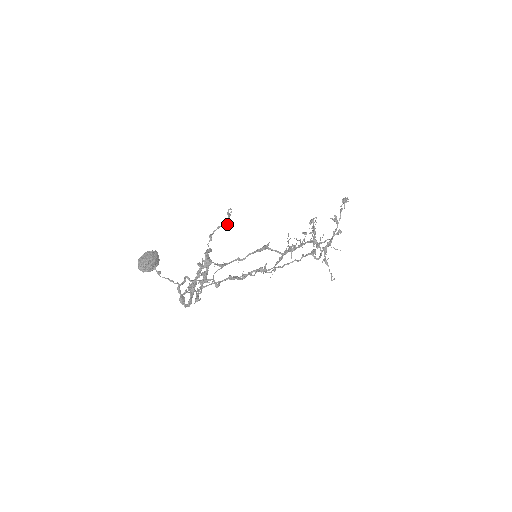
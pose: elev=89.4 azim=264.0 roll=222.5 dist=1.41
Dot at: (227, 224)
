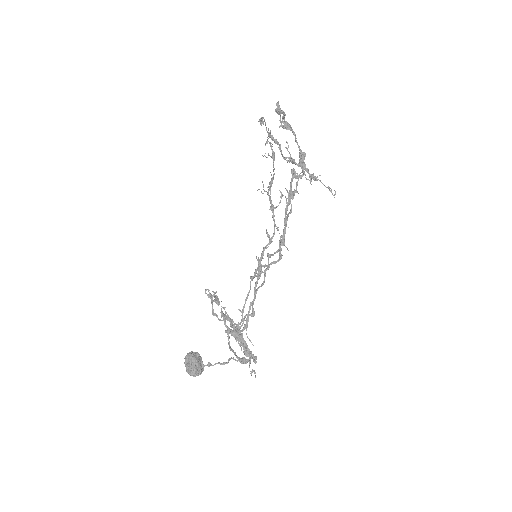
Dot at: (217, 303)
